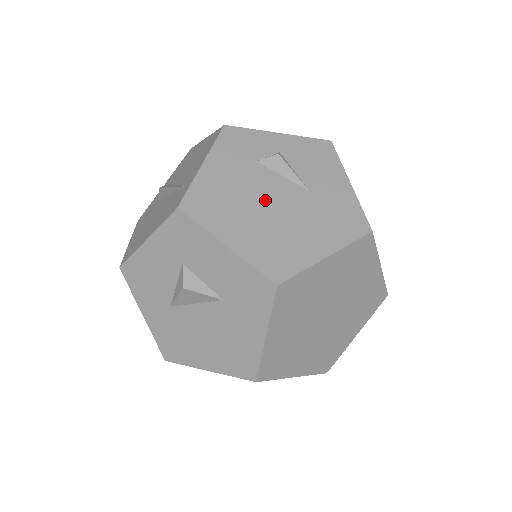
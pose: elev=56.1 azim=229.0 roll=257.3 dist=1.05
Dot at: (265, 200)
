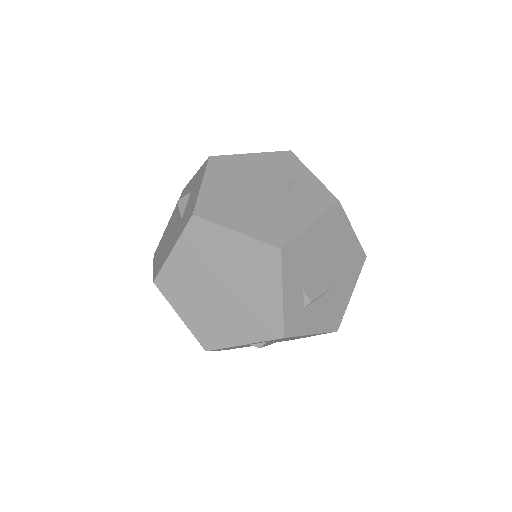
Dot at: (252, 187)
